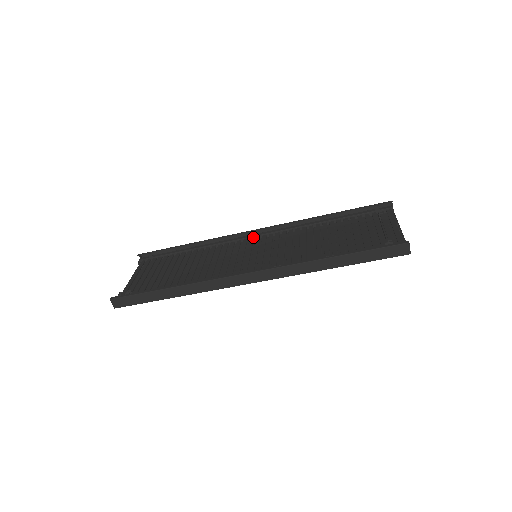
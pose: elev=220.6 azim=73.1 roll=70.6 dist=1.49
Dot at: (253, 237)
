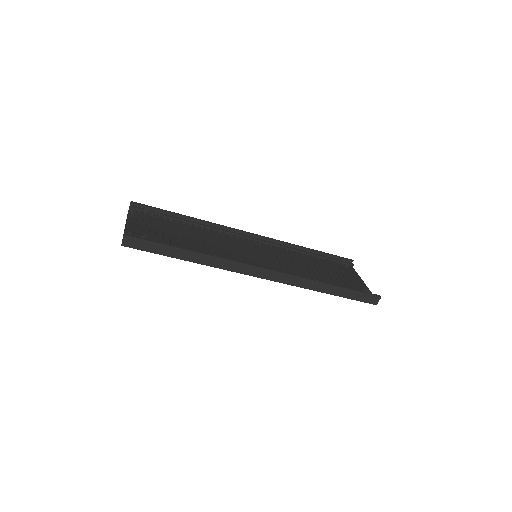
Dot at: (248, 238)
